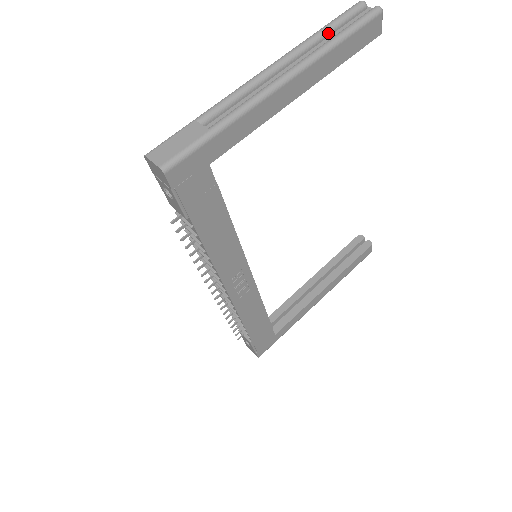
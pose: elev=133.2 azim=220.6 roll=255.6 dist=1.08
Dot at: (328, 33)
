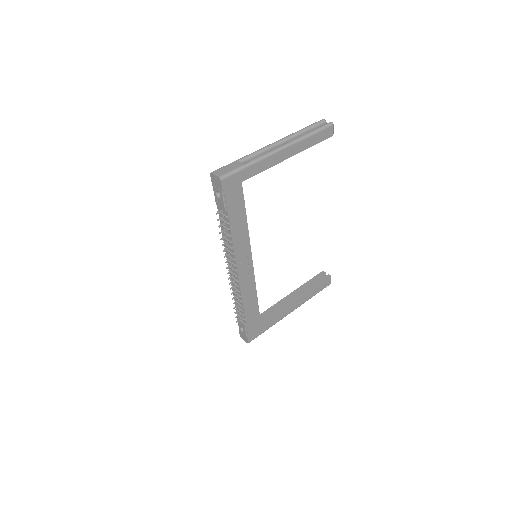
Dot at: (305, 131)
